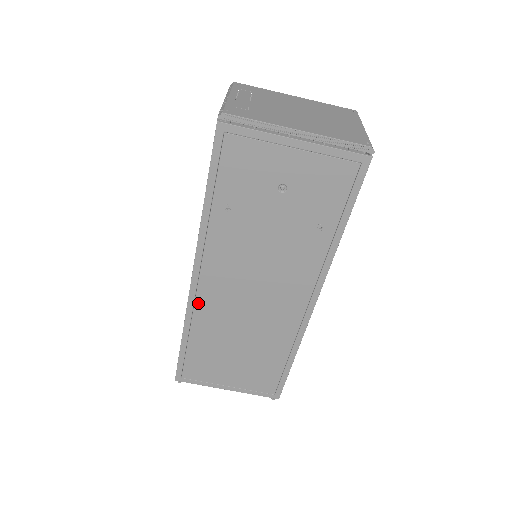
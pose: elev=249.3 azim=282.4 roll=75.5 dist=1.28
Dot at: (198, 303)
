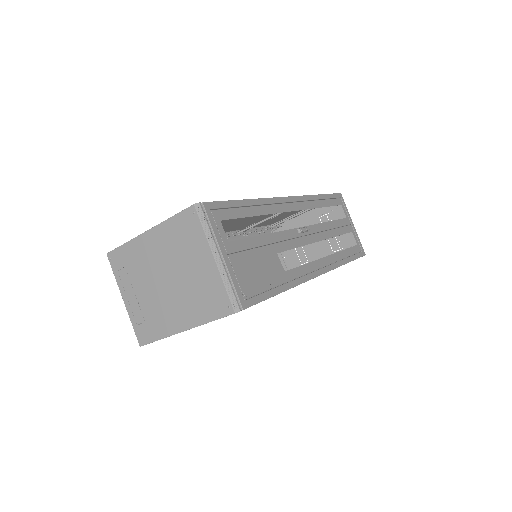
Dot at: occluded
